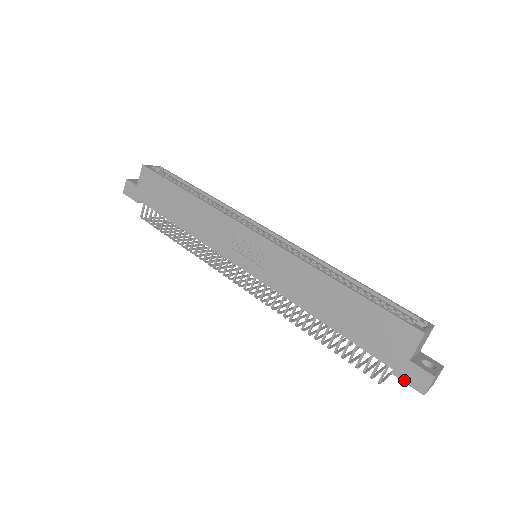
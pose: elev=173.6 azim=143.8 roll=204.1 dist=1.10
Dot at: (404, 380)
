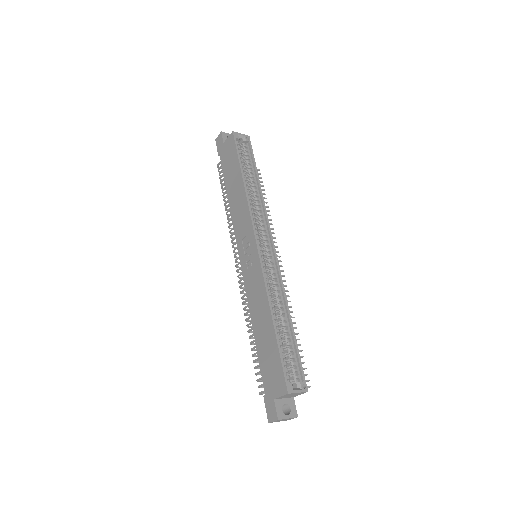
Dot at: (266, 406)
